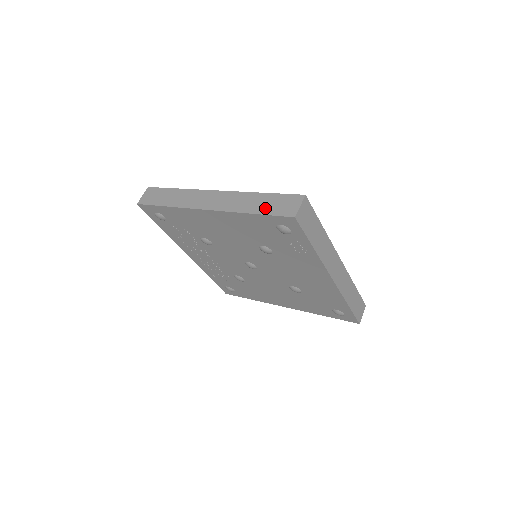
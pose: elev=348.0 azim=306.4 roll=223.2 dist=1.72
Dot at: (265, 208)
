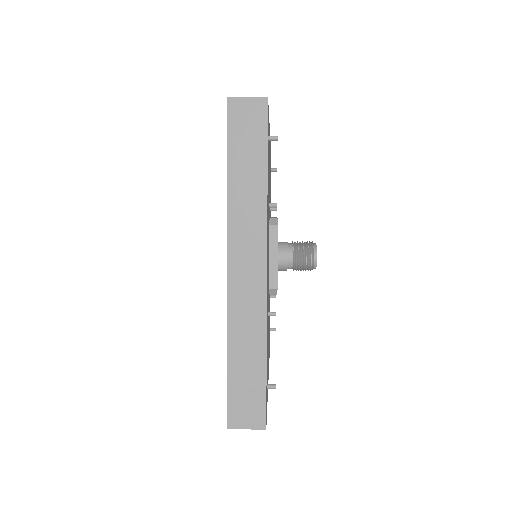
Dot at: occluded
